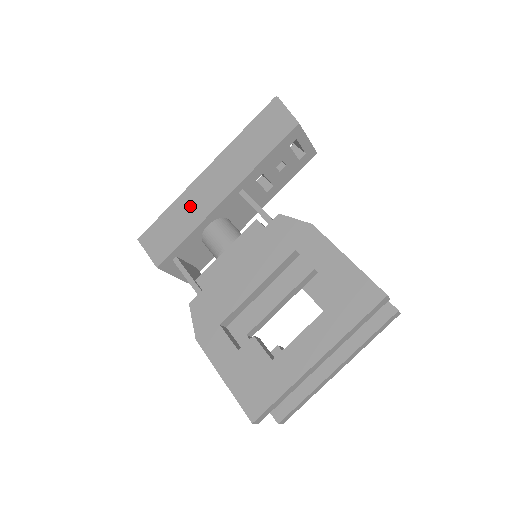
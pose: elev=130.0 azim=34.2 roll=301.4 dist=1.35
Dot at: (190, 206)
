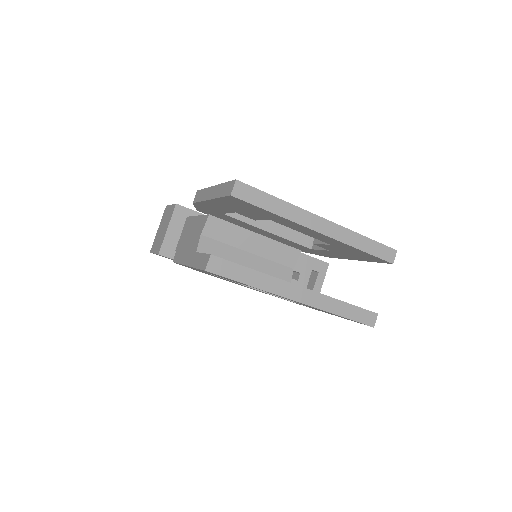
Dot at: occluded
